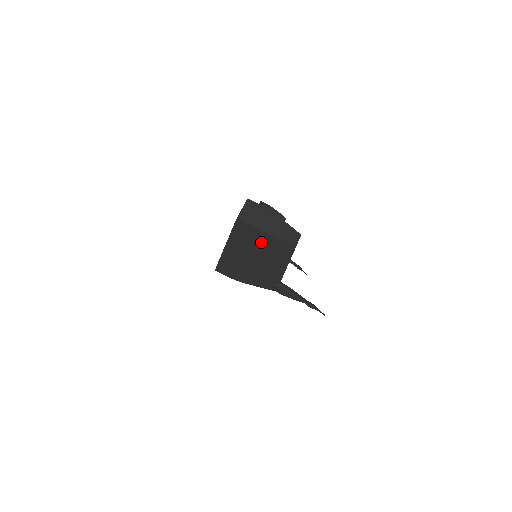
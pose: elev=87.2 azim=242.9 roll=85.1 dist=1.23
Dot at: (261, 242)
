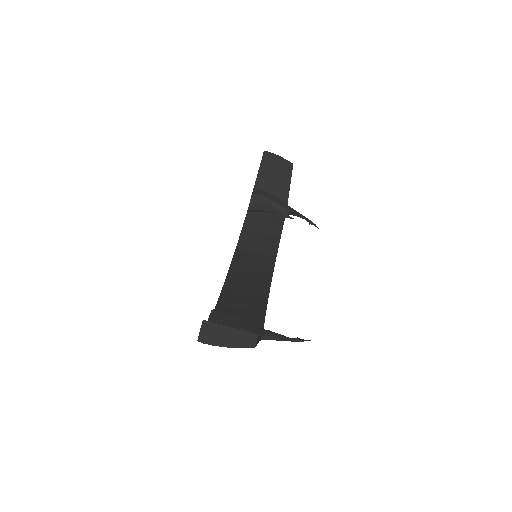
Dot at: occluded
